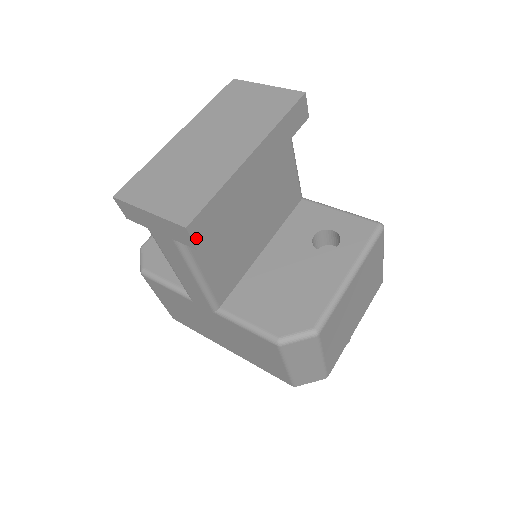
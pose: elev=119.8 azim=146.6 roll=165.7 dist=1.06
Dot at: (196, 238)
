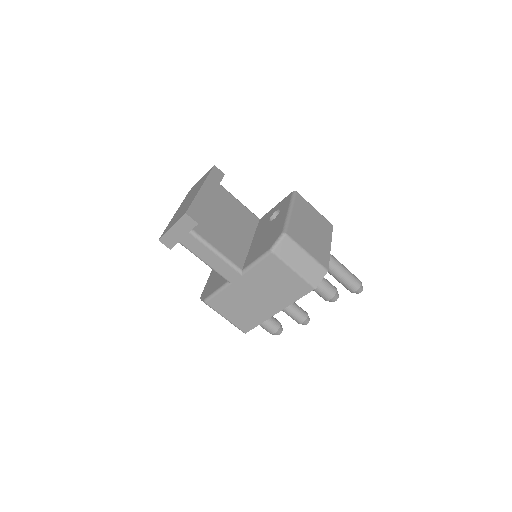
Dot at: (194, 218)
